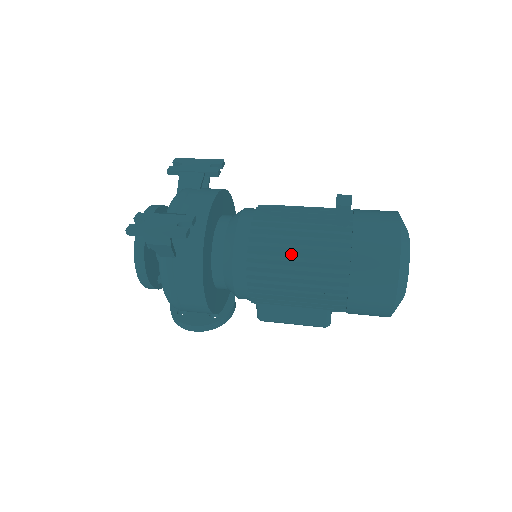
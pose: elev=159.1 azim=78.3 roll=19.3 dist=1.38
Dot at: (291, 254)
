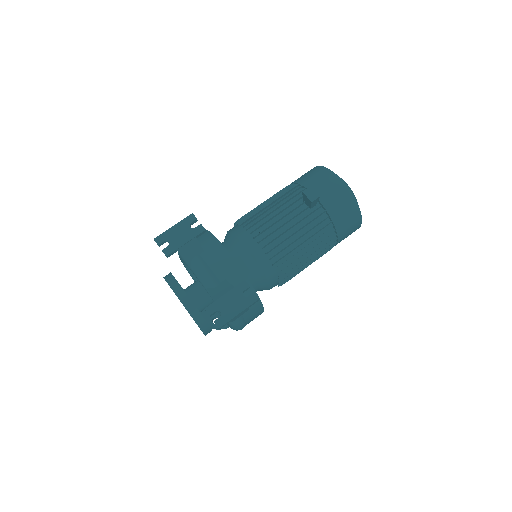
Dot at: (300, 248)
